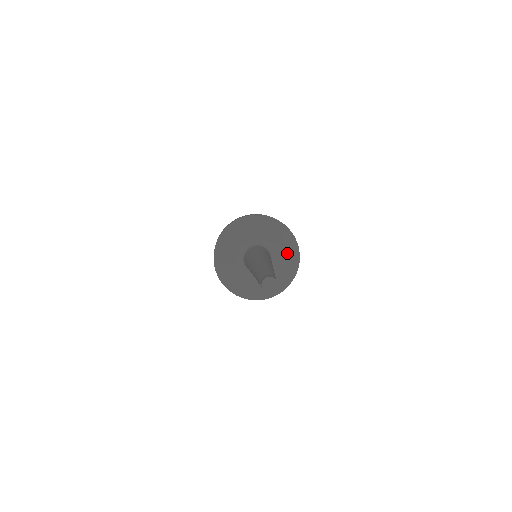
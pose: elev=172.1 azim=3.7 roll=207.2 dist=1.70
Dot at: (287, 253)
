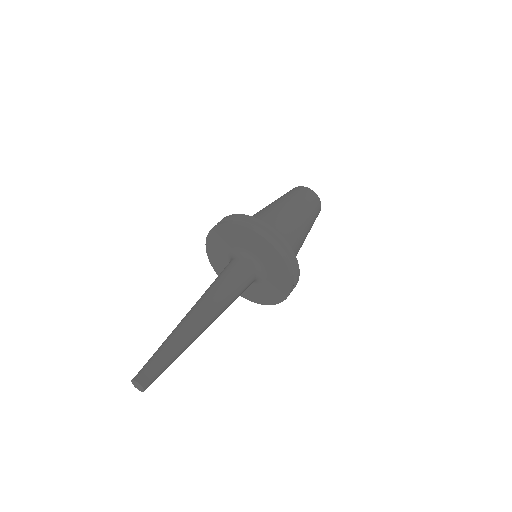
Dot at: (276, 287)
